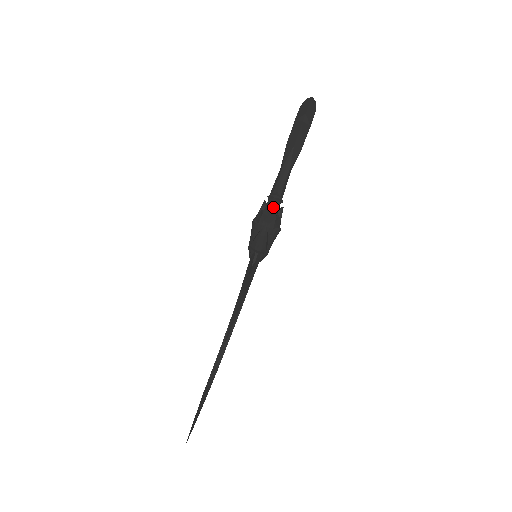
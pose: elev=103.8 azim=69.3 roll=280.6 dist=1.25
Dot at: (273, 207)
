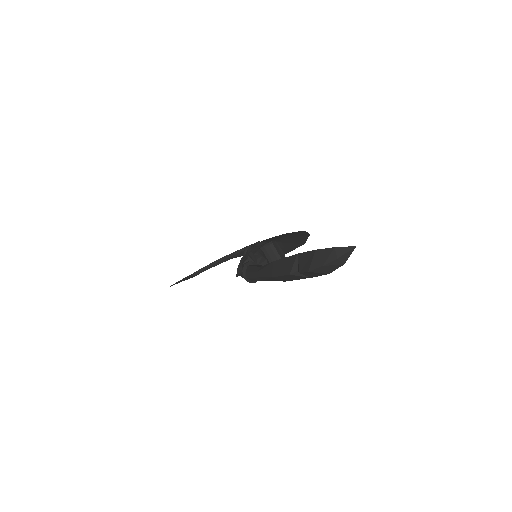
Dot at: (243, 277)
